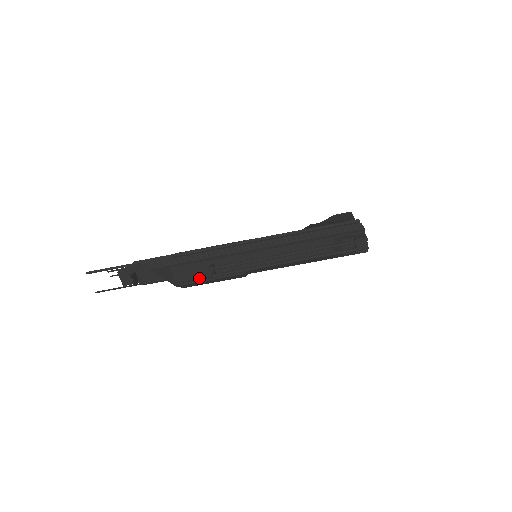
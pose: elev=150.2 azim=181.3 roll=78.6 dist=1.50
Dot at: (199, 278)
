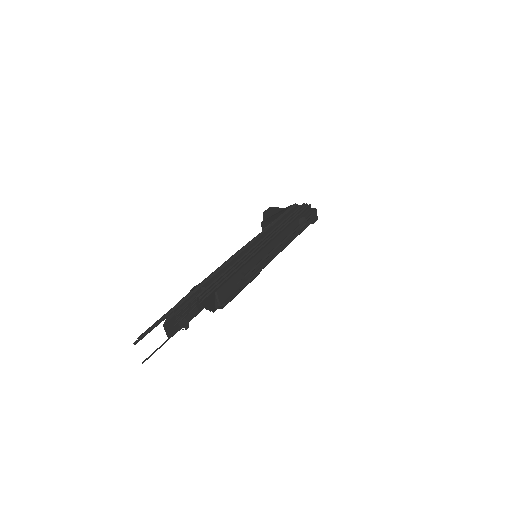
Dot at: (239, 289)
